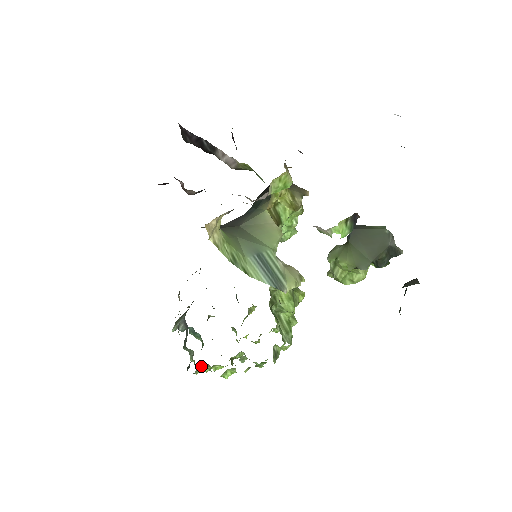
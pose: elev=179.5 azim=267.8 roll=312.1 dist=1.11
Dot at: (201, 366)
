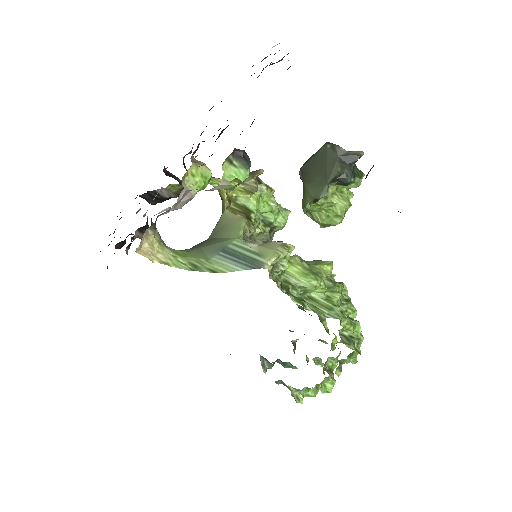
Dot at: (297, 392)
